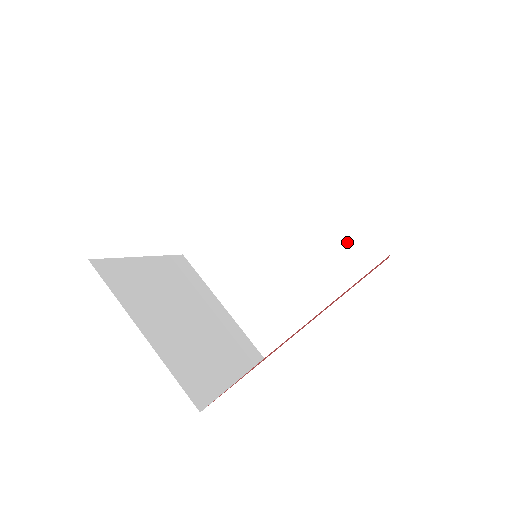
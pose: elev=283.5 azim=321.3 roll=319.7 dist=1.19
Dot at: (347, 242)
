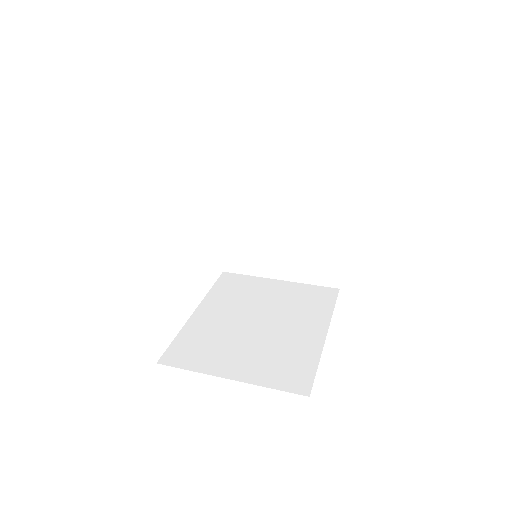
Dot at: (304, 296)
